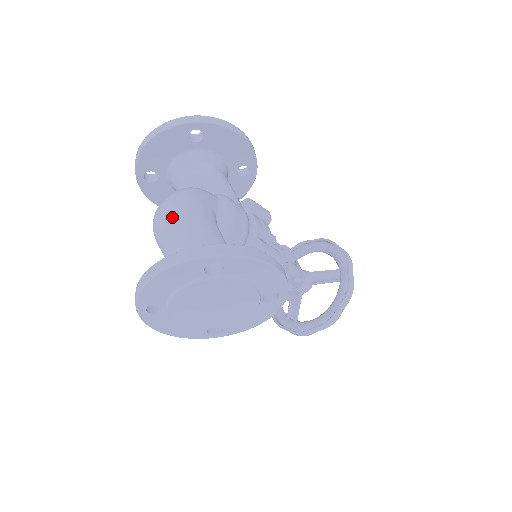
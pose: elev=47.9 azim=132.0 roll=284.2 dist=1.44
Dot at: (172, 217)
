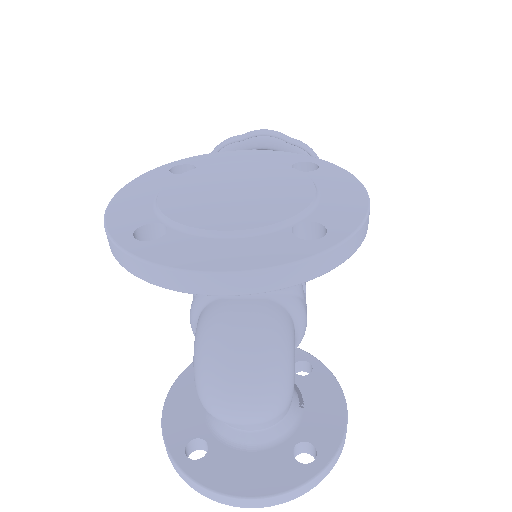
Dot at: (260, 423)
